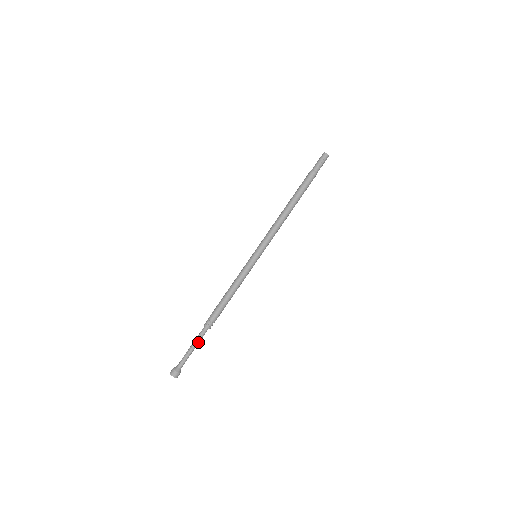
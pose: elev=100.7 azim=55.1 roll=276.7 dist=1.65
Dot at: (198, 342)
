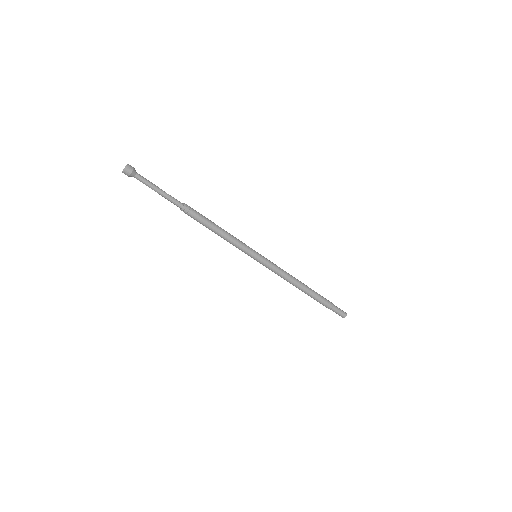
Dot at: (167, 195)
